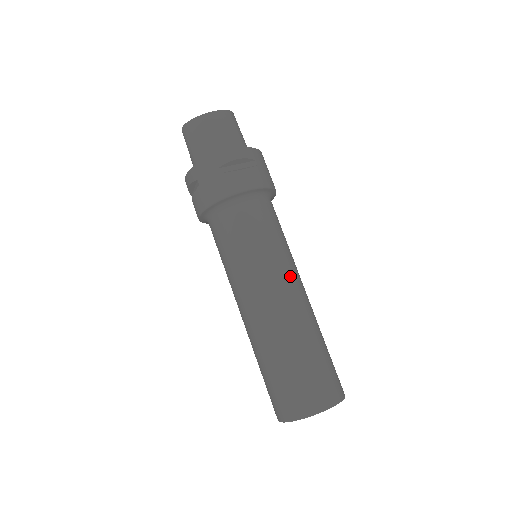
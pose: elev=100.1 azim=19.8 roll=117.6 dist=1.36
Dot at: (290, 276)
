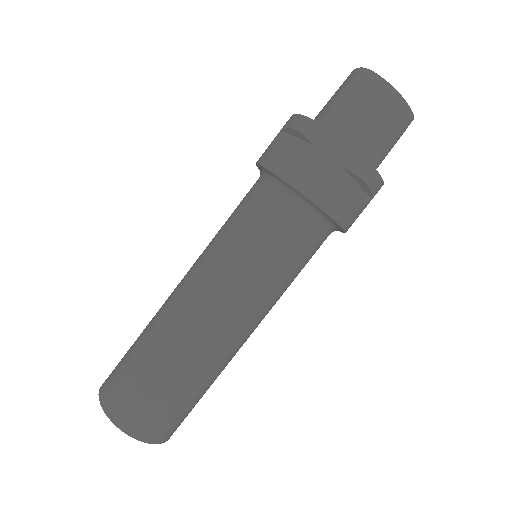
Dot at: (261, 318)
